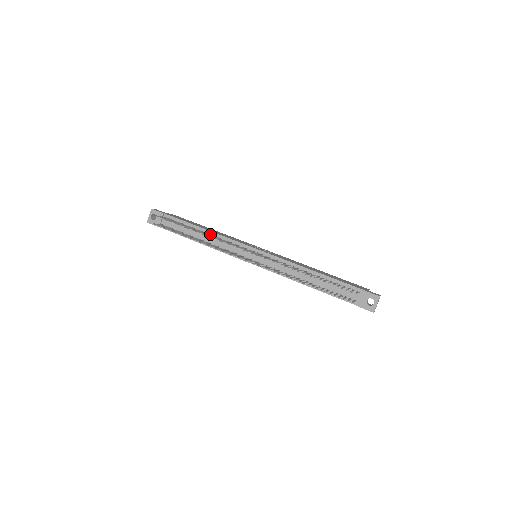
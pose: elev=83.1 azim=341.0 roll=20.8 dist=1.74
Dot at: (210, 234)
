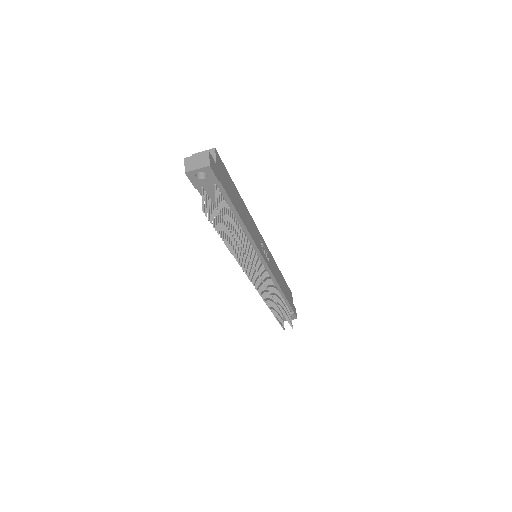
Dot at: (244, 232)
